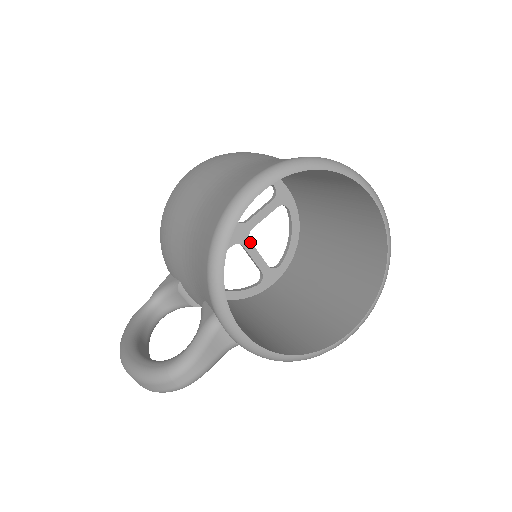
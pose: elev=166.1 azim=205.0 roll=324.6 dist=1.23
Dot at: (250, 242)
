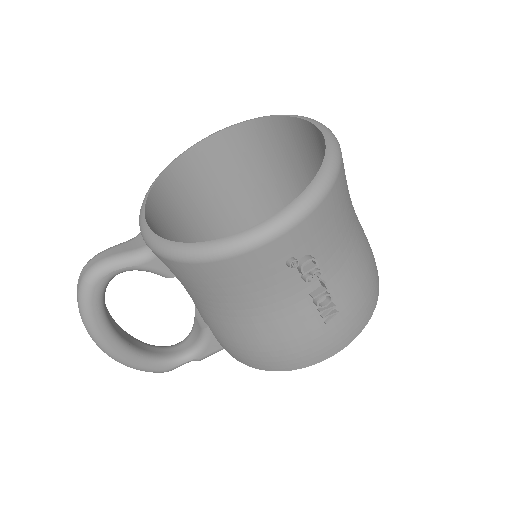
Dot at: occluded
